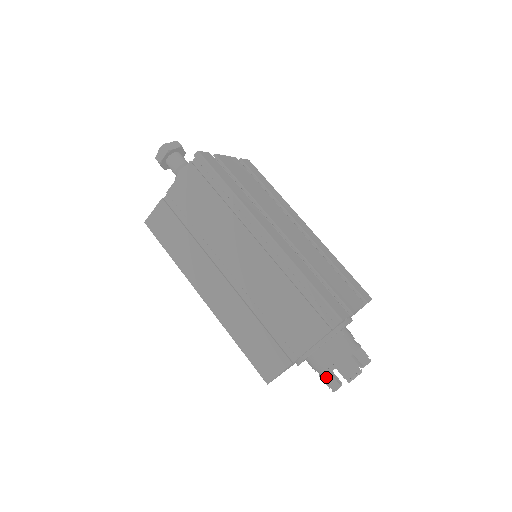
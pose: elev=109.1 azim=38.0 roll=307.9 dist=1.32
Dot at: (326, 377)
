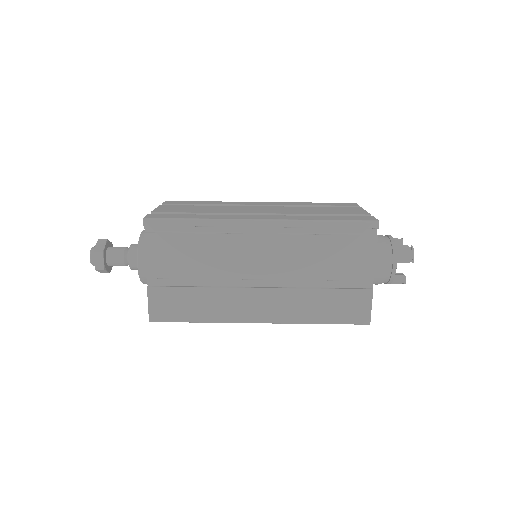
Dot at: occluded
